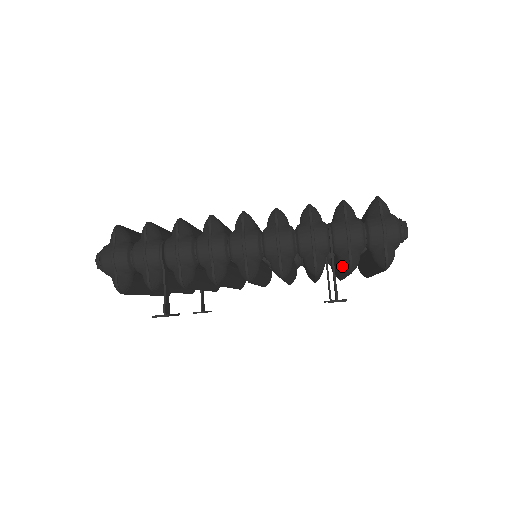
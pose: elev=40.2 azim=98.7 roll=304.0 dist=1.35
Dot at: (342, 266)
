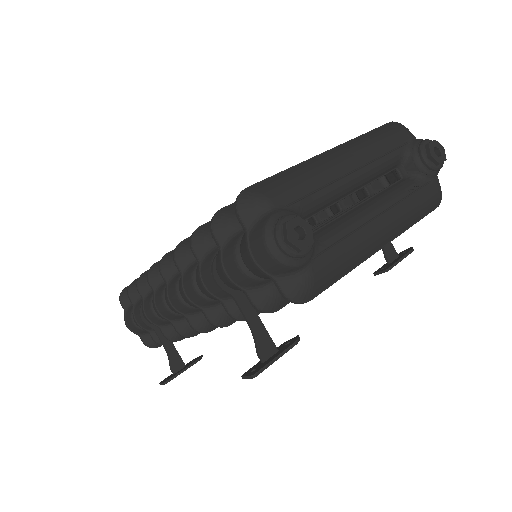
Dot at: occluded
